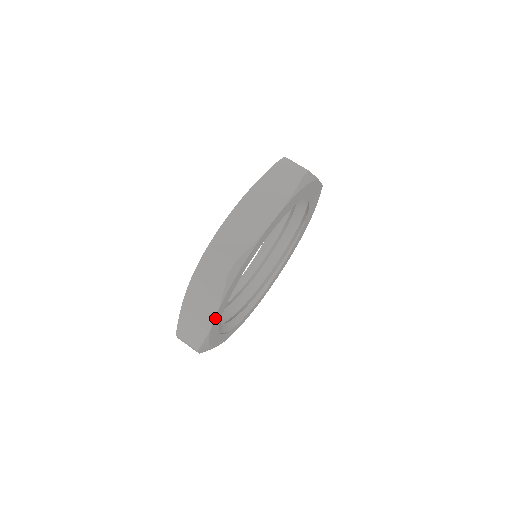
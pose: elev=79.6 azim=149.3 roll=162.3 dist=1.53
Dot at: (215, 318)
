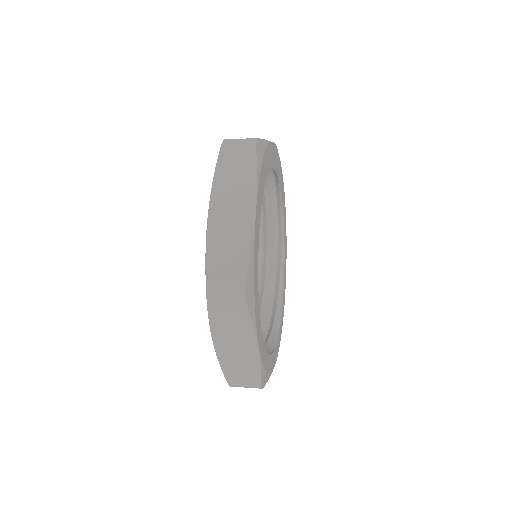
Dot at: (259, 348)
